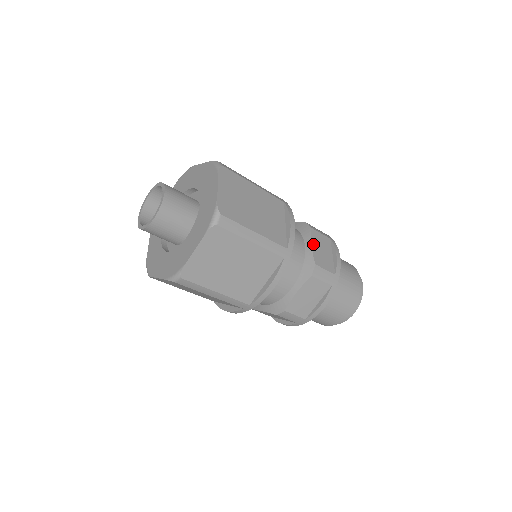
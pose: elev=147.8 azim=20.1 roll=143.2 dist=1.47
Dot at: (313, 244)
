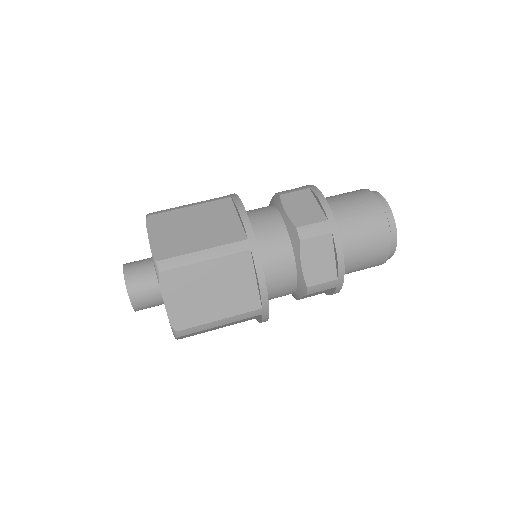
Dot at: (303, 262)
